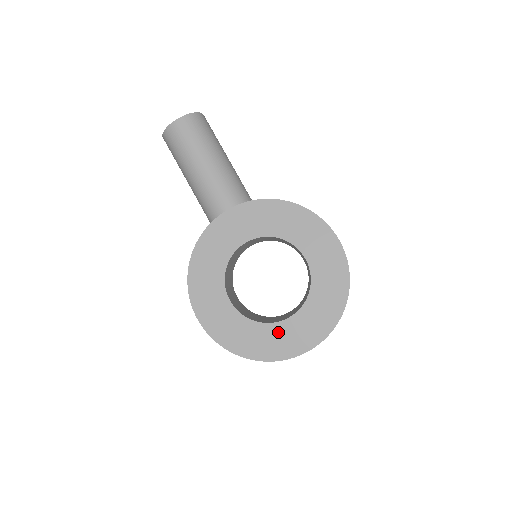
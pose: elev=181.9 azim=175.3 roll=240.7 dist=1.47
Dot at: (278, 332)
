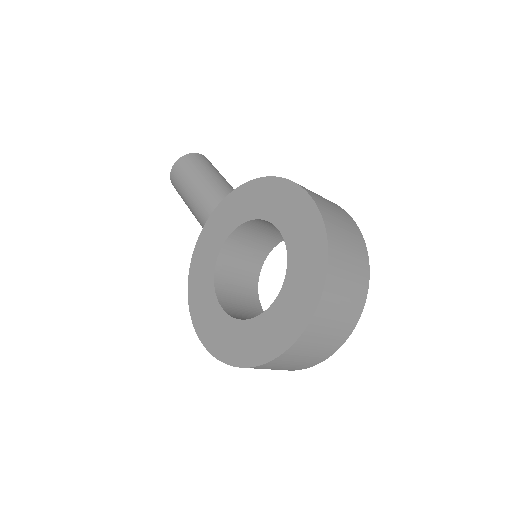
Dot at: (266, 324)
